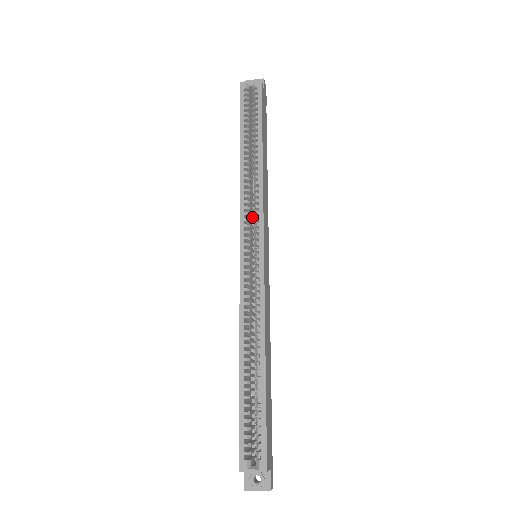
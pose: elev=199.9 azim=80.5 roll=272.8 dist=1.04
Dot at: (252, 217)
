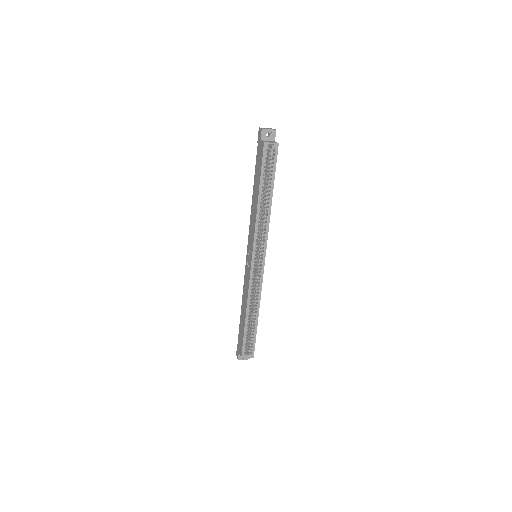
Dot at: occluded
